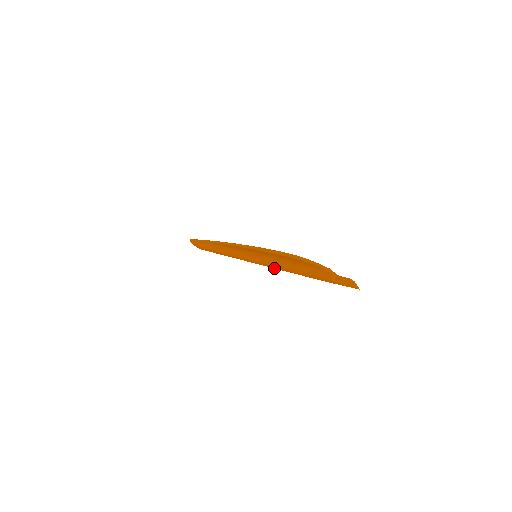
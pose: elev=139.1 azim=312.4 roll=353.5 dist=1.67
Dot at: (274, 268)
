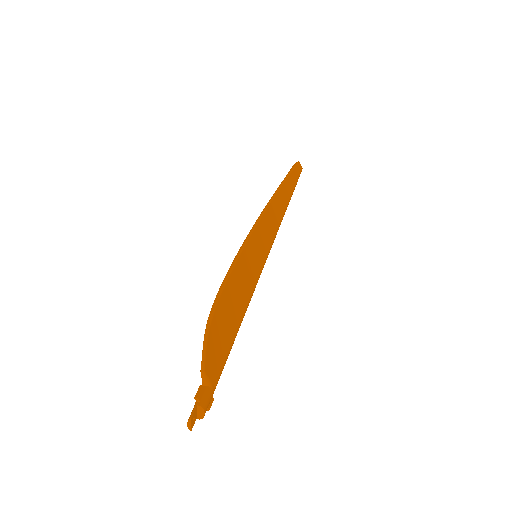
Dot at: occluded
